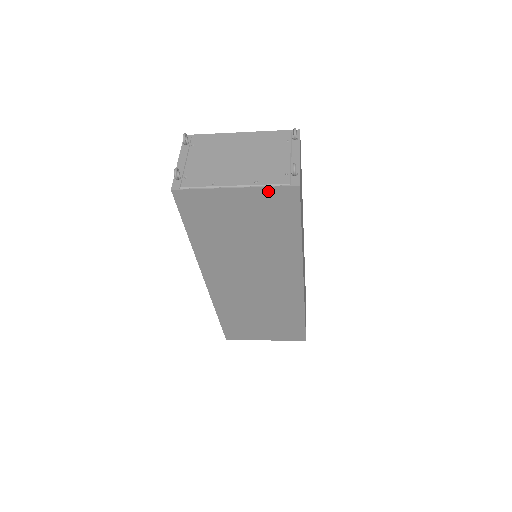
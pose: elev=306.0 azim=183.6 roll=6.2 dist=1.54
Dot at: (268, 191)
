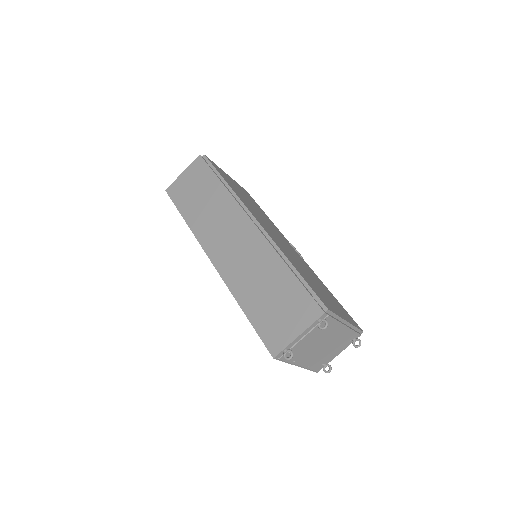
Dot at: occluded
